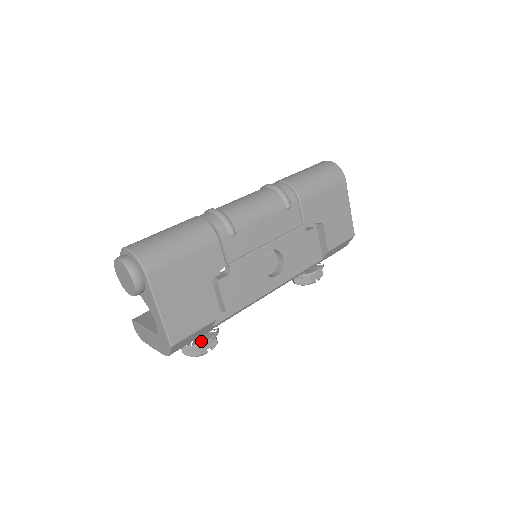
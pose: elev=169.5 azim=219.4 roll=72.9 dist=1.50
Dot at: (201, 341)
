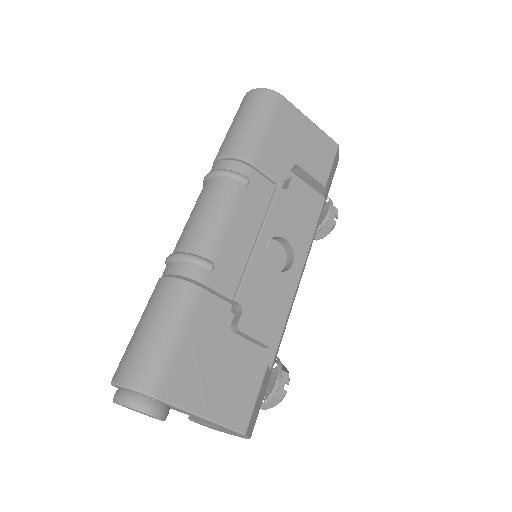
Dot at: (271, 388)
